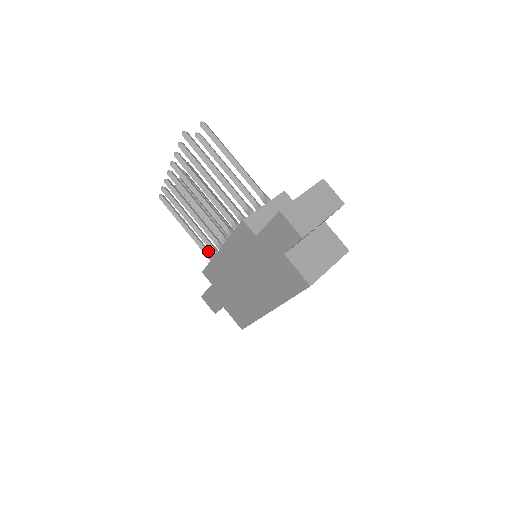
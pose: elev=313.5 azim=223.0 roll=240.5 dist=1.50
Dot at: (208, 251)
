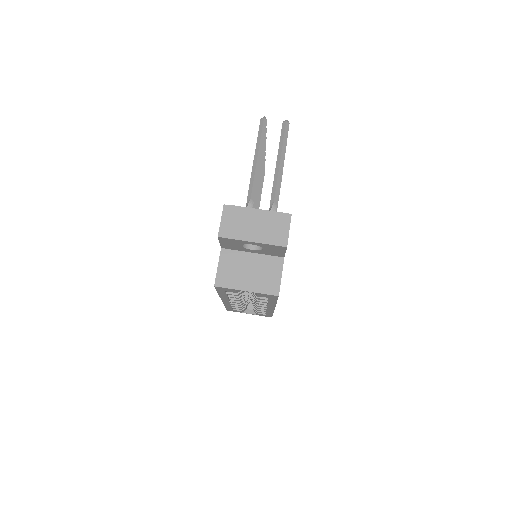
Dot at: occluded
